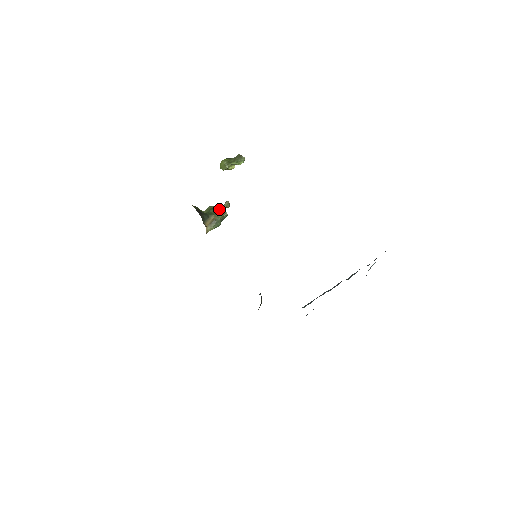
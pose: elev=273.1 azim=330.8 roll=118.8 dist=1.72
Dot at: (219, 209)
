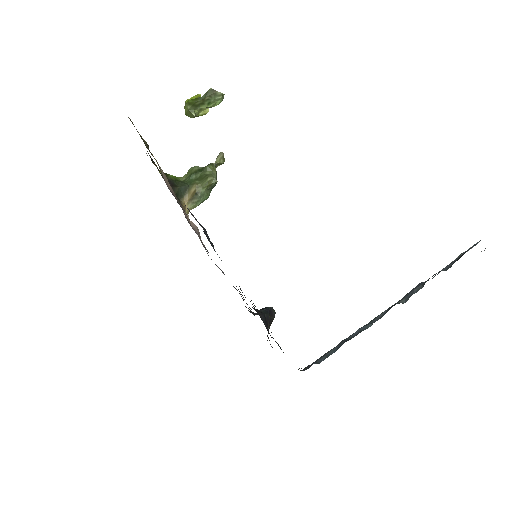
Dot at: (205, 172)
